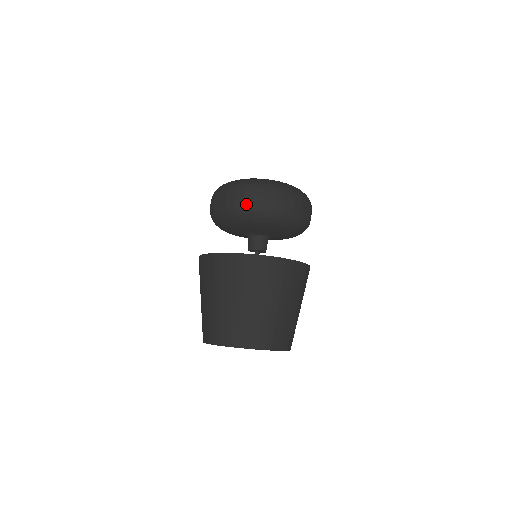
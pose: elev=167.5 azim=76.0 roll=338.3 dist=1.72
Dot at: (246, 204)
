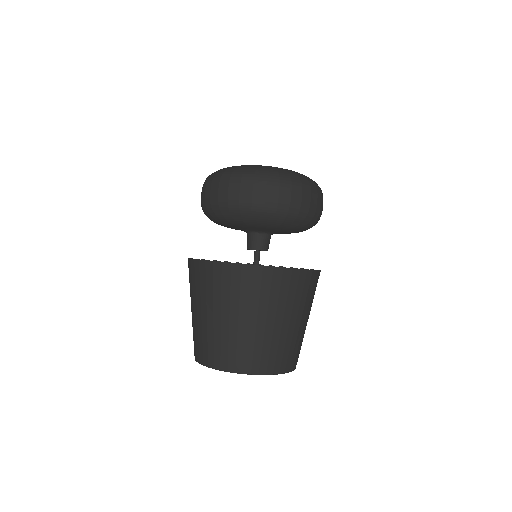
Dot at: (281, 204)
